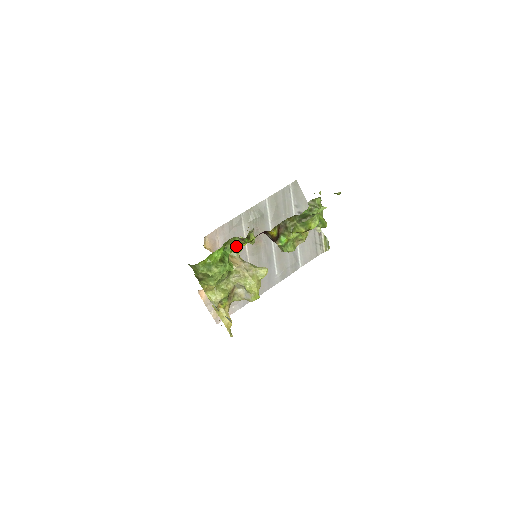
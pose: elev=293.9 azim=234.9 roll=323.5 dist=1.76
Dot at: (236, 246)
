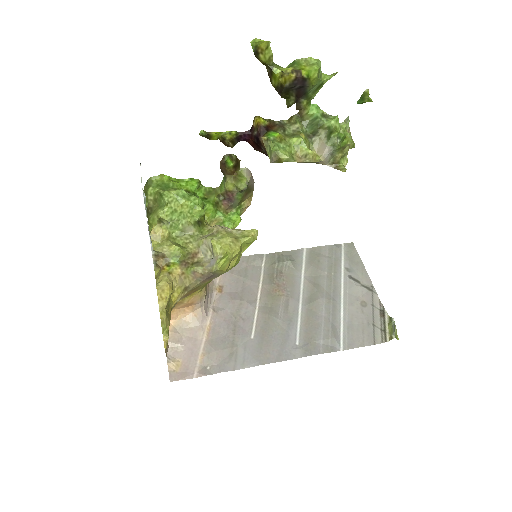
Dot at: (225, 216)
